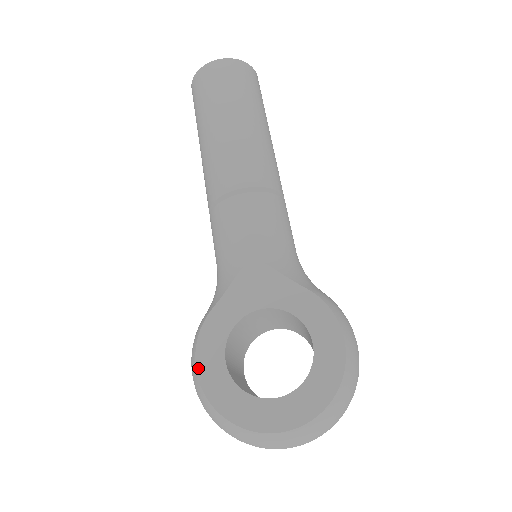
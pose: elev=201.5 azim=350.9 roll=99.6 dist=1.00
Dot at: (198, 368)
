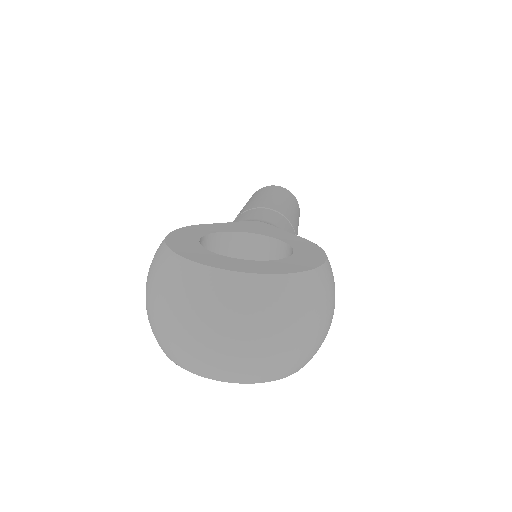
Dot at: (171, 234)
